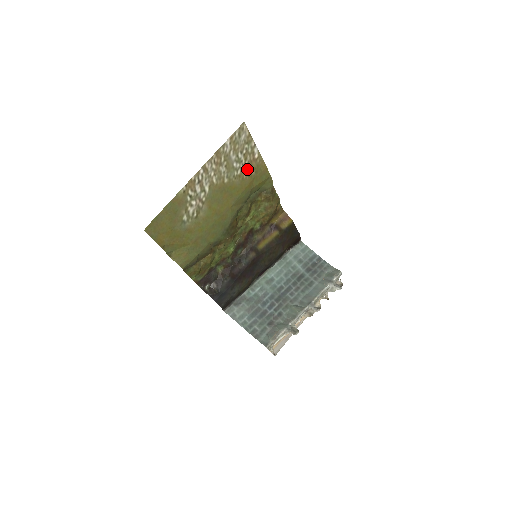
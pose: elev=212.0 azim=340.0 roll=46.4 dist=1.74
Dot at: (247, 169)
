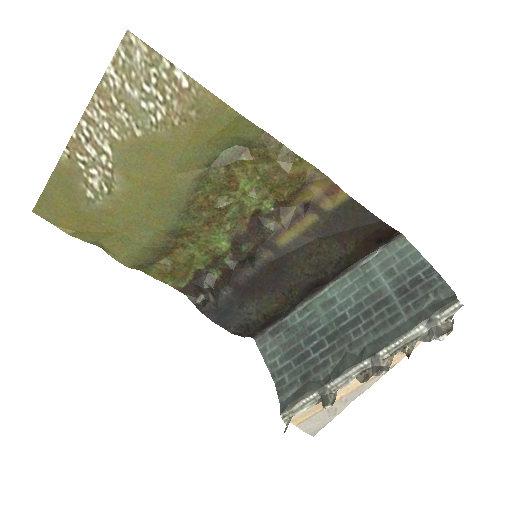
Dot at: (176, 109)
